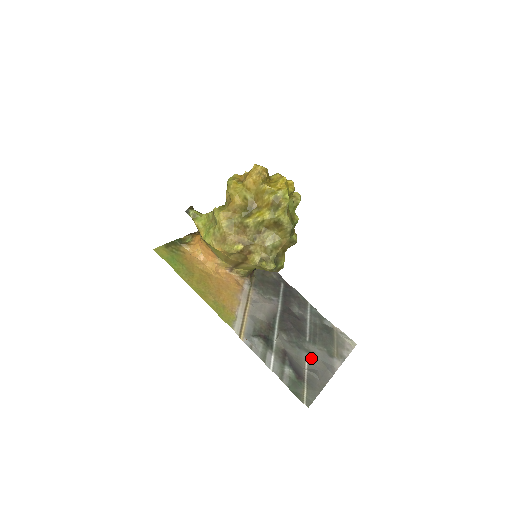
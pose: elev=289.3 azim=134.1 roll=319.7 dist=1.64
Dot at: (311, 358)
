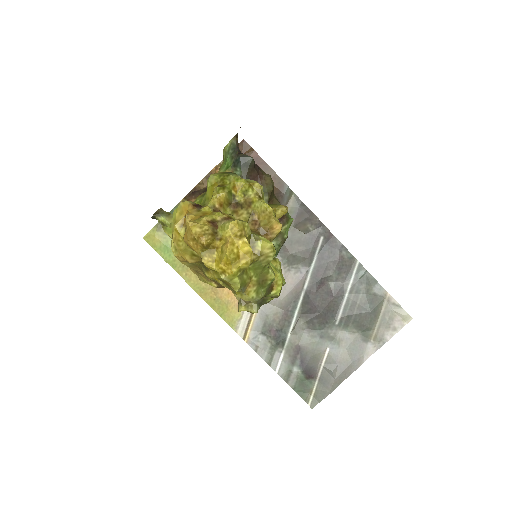
Dot at: (334, 349)
